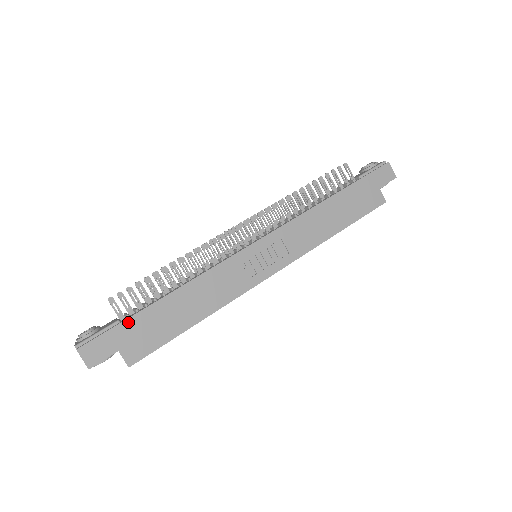
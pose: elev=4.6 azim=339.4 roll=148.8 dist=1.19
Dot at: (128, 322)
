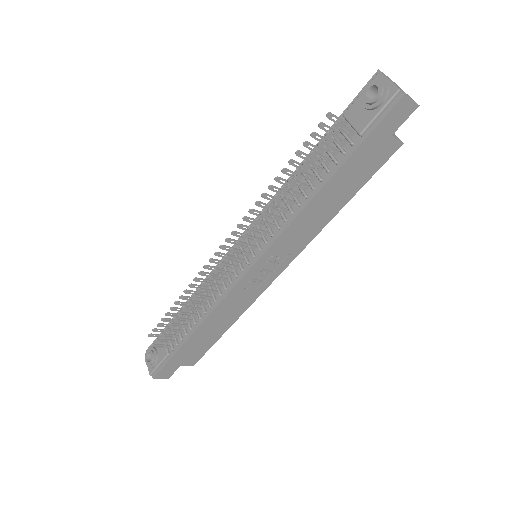
Dot at: (176, 355)
